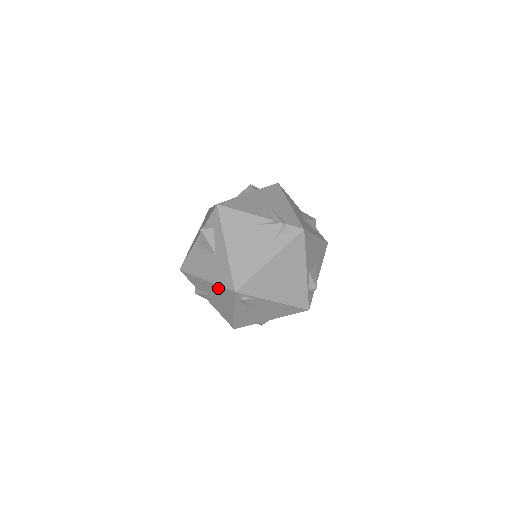
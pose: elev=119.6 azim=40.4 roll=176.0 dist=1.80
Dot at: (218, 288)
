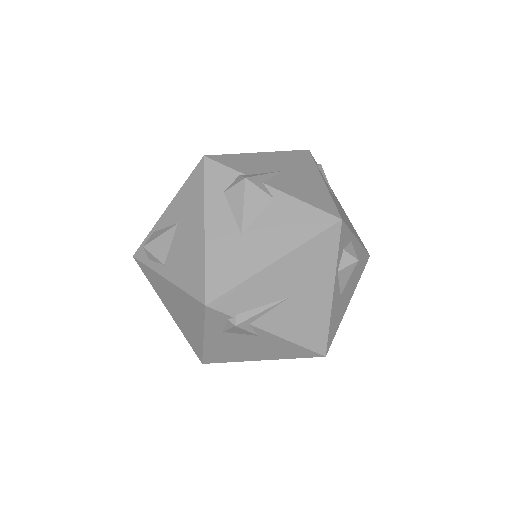
Dot at: (285, 155)
